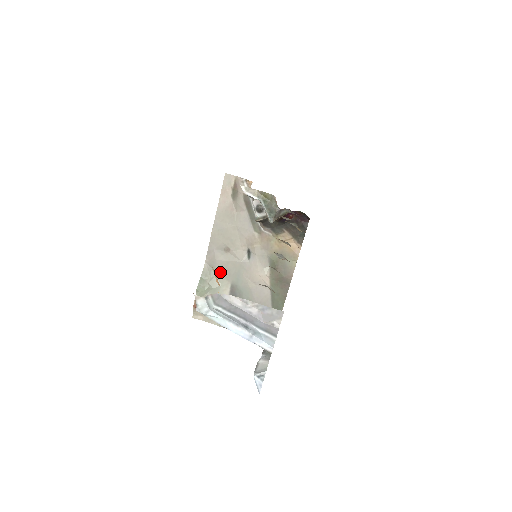
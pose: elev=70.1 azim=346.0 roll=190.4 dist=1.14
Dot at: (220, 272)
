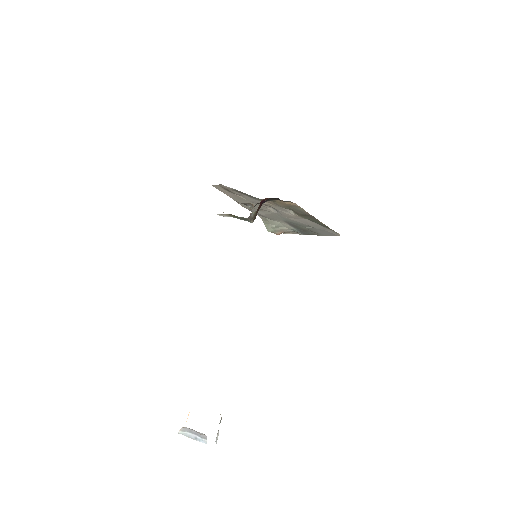
Dot at: (271, 218)
